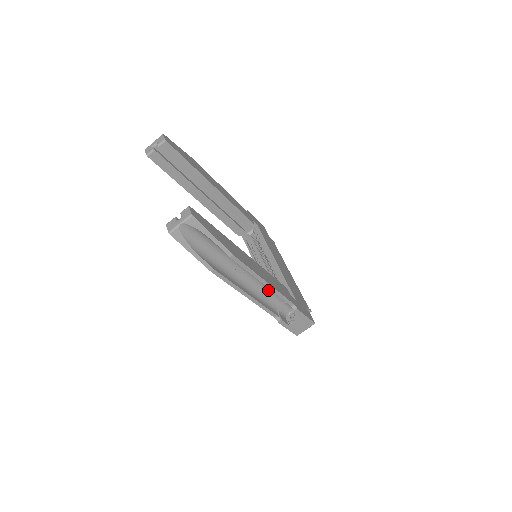
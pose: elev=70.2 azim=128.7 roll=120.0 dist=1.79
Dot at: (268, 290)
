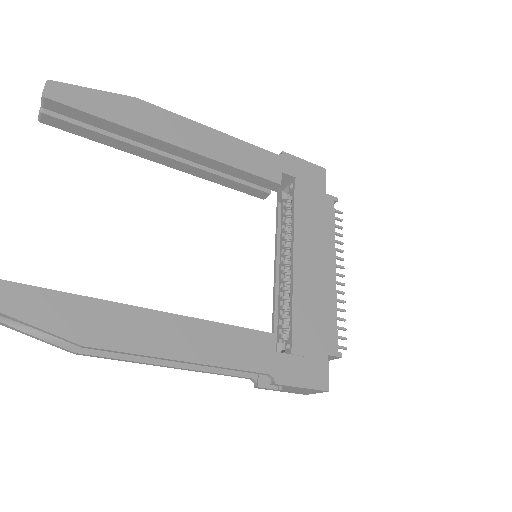
Dot at: occluded
